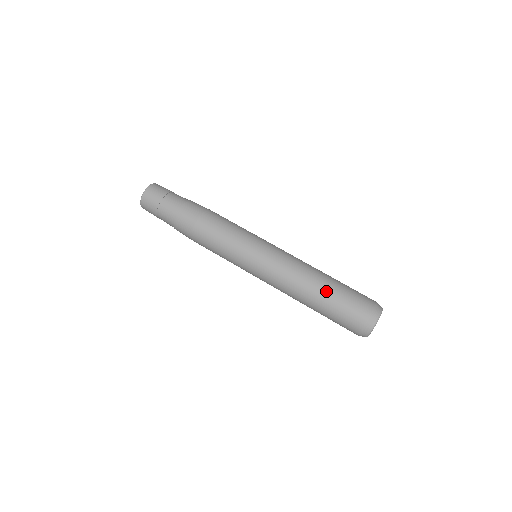
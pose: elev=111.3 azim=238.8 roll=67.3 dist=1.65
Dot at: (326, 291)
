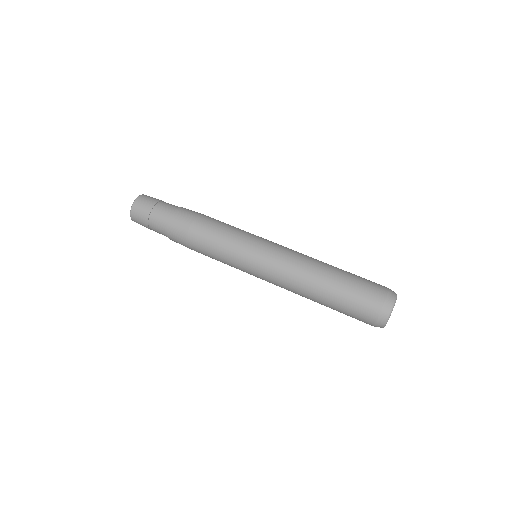
Dot at: (339, 272)
